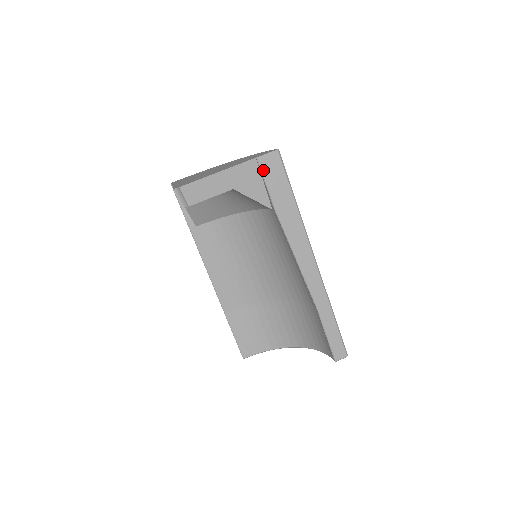
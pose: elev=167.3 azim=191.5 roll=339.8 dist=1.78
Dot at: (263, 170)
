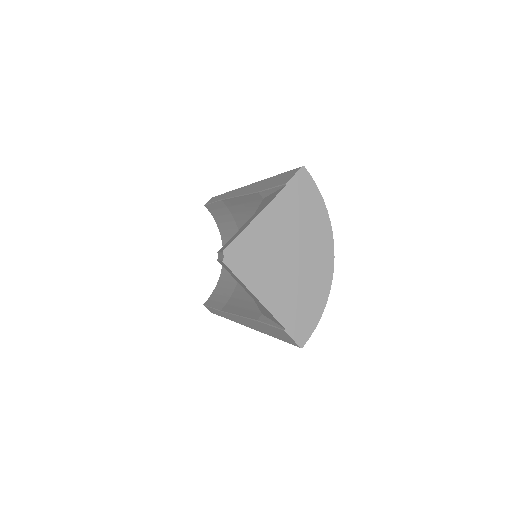
Dot at: (279, 329)
